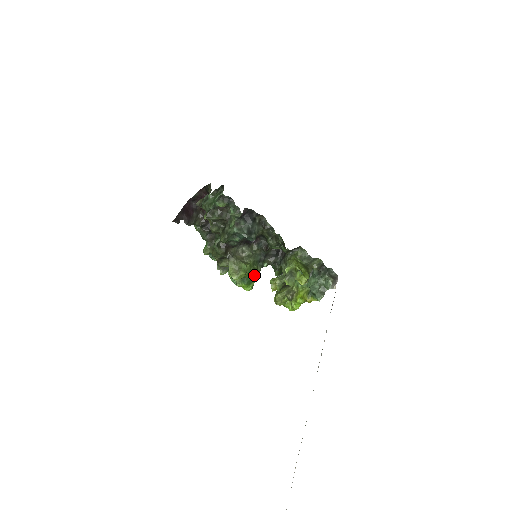
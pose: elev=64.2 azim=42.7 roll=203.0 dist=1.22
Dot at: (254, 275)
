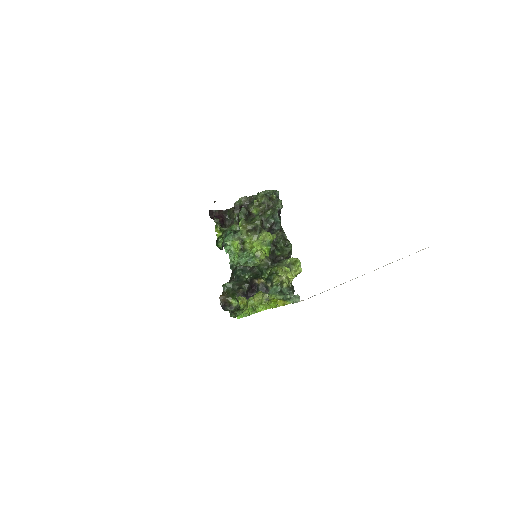
Dot at: (270, 250)
